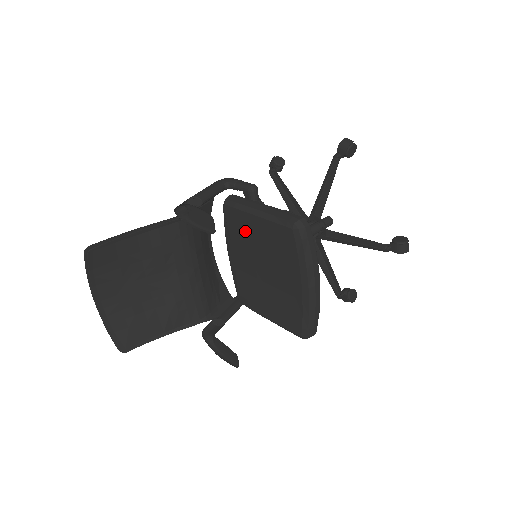
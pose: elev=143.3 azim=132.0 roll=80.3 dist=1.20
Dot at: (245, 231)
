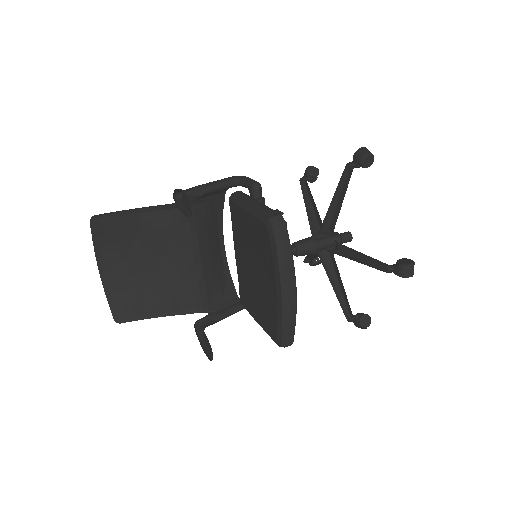
Dot at: (242, 227)
